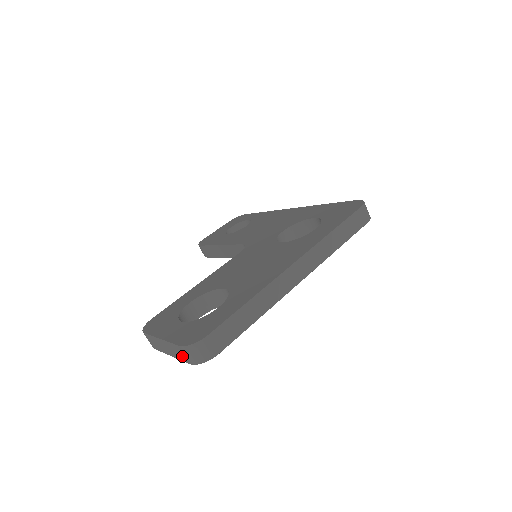
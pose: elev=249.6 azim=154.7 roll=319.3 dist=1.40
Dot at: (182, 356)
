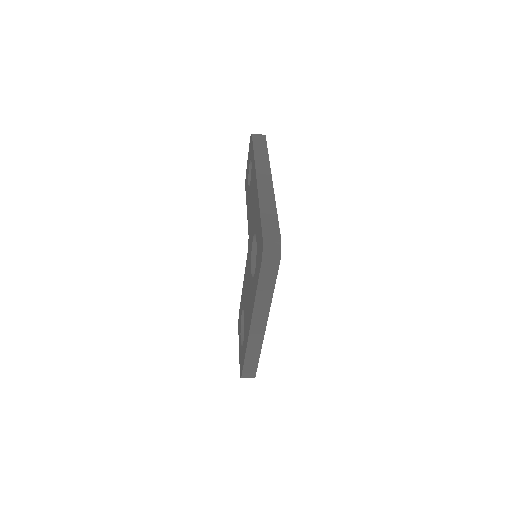
Dot at: occluded
